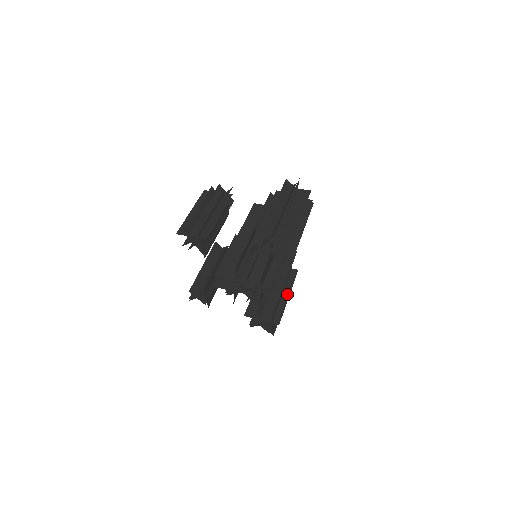
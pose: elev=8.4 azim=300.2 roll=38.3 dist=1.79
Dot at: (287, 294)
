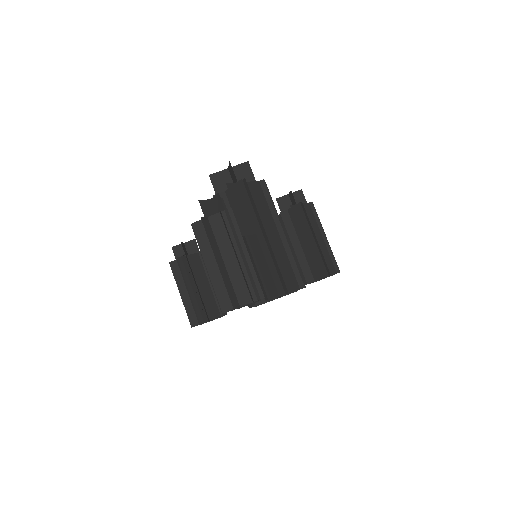
Dot at: (313, 238)
